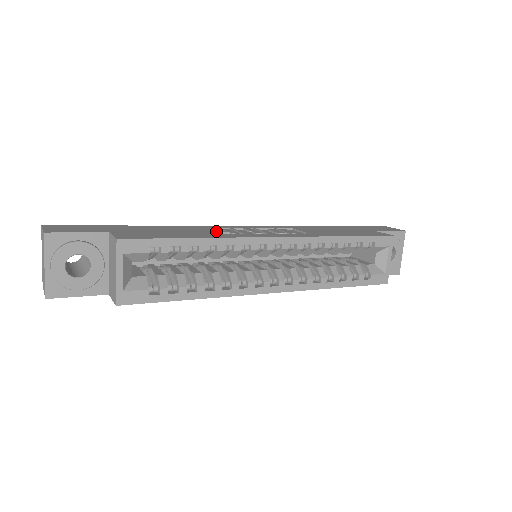
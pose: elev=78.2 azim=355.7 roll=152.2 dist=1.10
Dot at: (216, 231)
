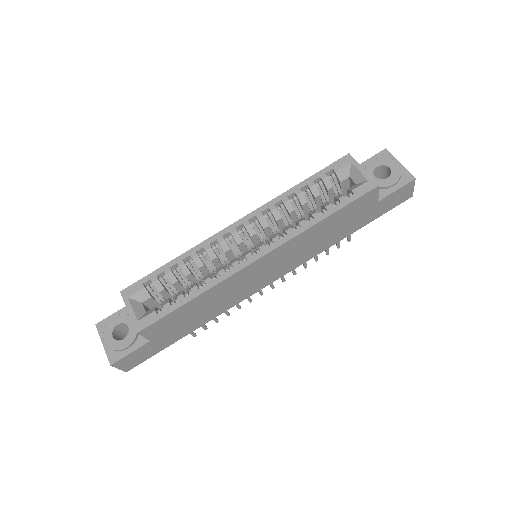
Dot at: occluded
